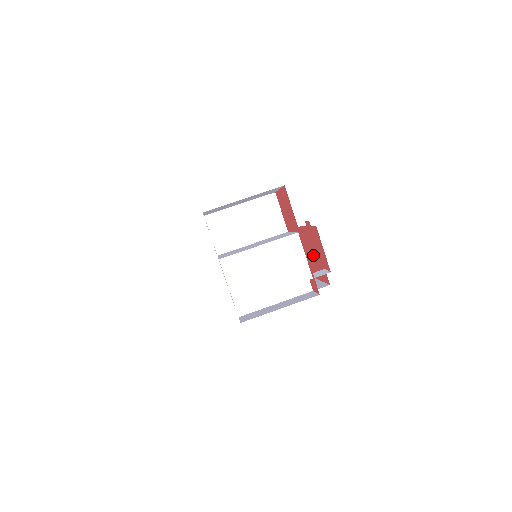
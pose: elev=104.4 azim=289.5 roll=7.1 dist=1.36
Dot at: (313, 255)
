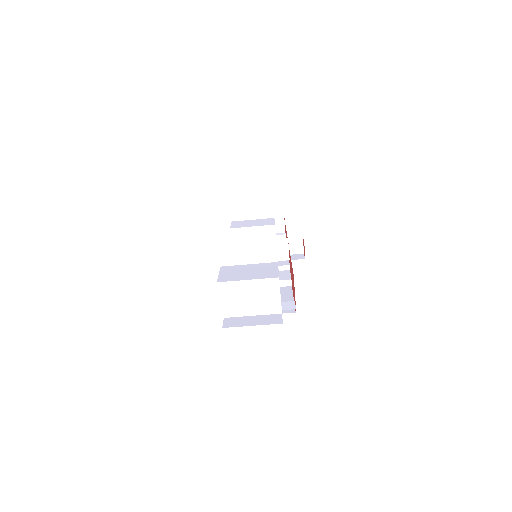
Dot at: occluded
